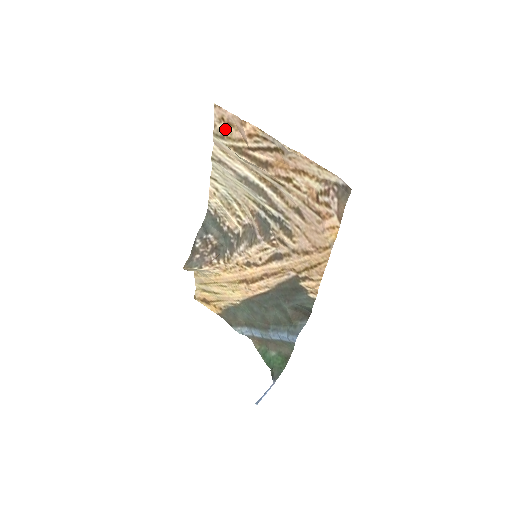
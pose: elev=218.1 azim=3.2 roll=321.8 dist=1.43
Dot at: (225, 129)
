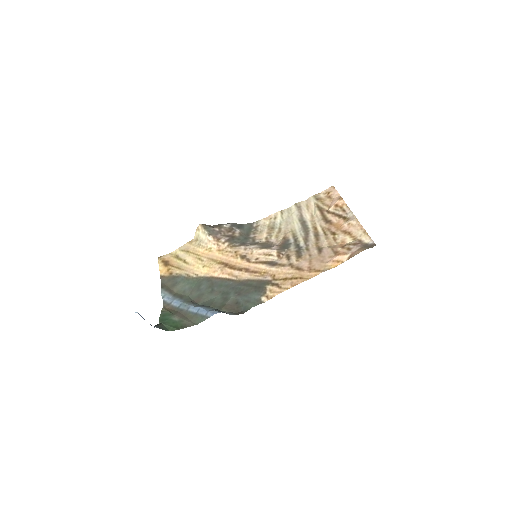
Dot at: (324, 197)
